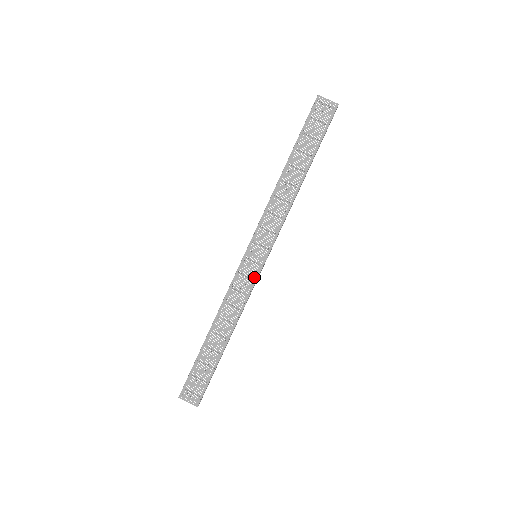
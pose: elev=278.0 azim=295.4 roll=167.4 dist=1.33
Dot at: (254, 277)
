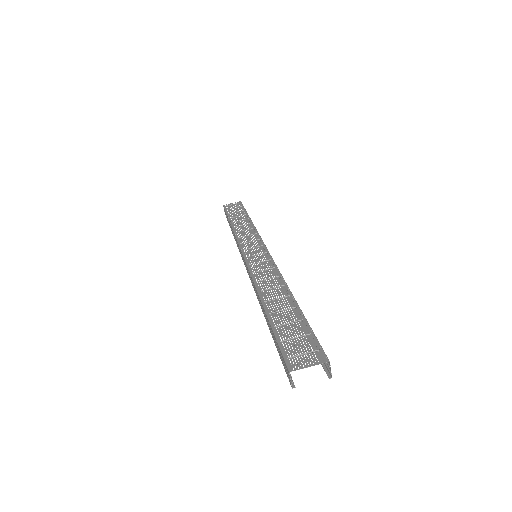
Dot at: (268, 259)
